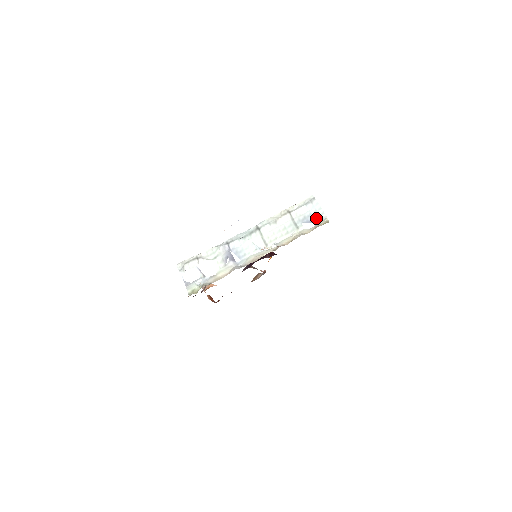
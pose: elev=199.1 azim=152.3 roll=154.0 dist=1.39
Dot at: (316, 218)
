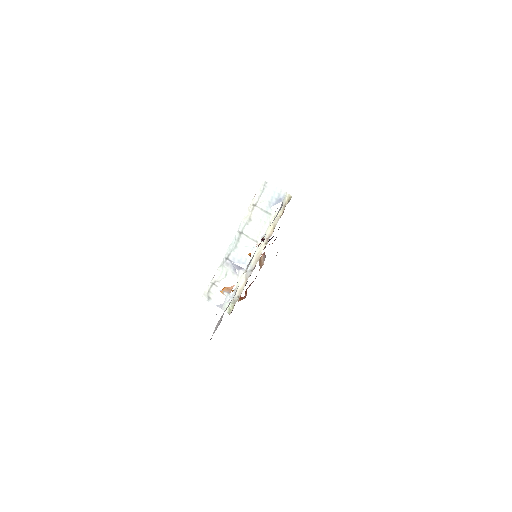
Dot at: (278, 198)
